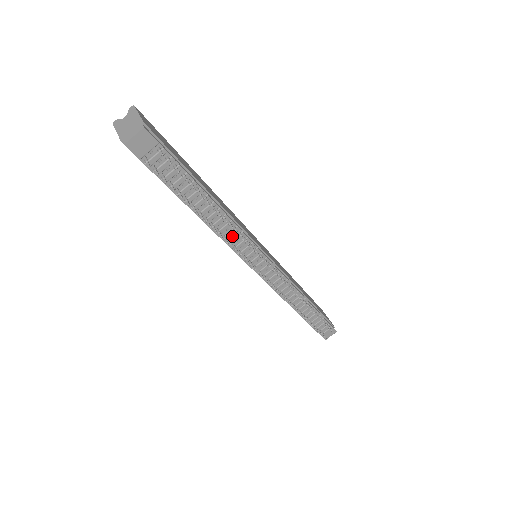
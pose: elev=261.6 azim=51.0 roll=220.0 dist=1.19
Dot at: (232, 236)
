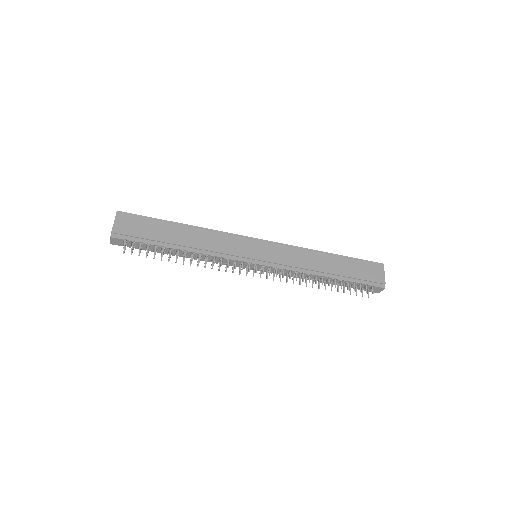
Dot at: occluded
